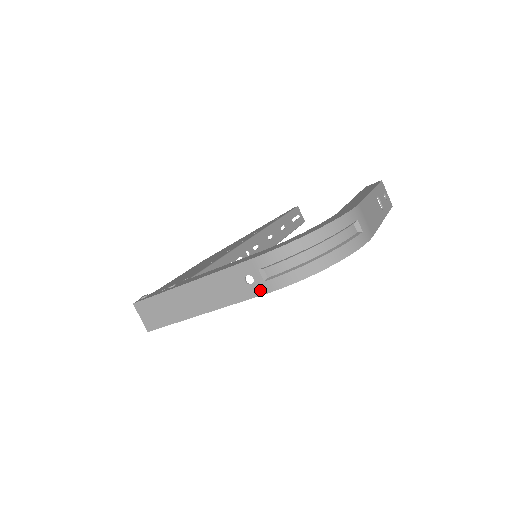
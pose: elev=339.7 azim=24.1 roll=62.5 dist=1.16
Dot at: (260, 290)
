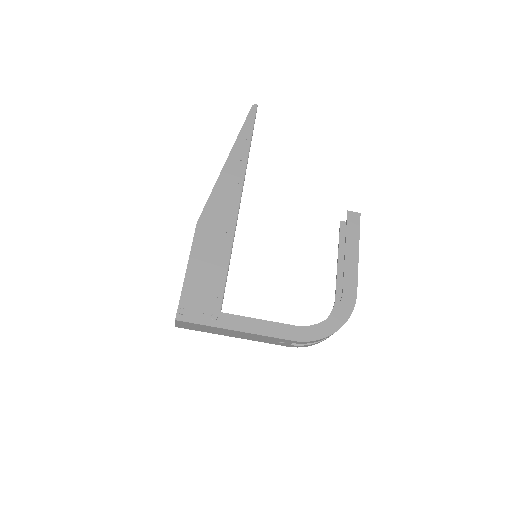
Dot at: (284, 345)
